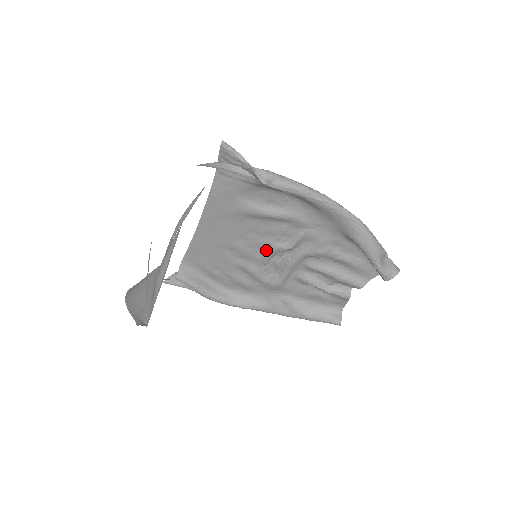
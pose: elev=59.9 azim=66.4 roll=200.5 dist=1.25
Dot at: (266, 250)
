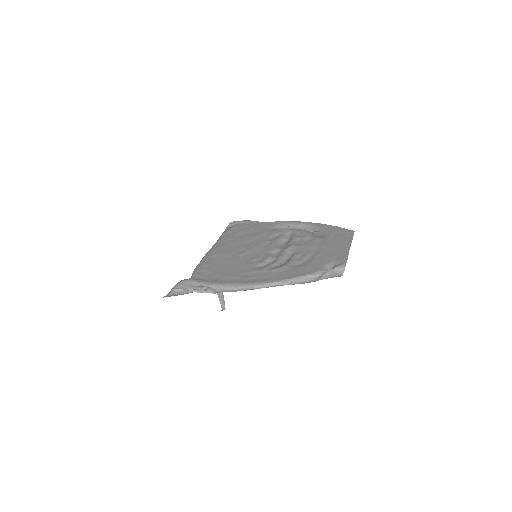
Dot at: (260, 251)
